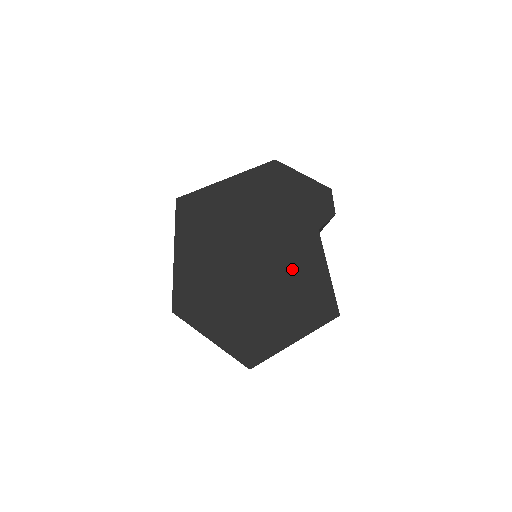
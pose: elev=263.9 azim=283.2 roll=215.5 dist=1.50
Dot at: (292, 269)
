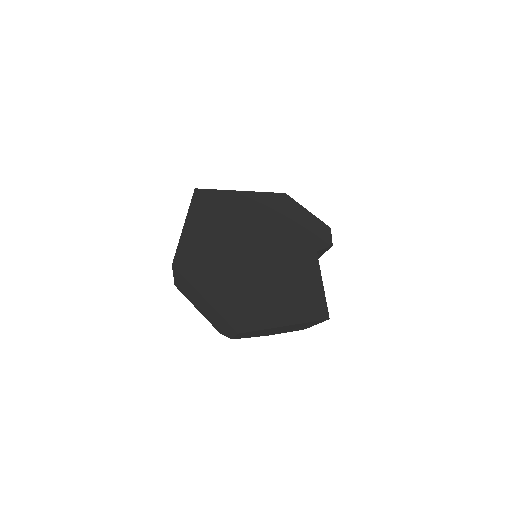
Dot at: (290, 270)
